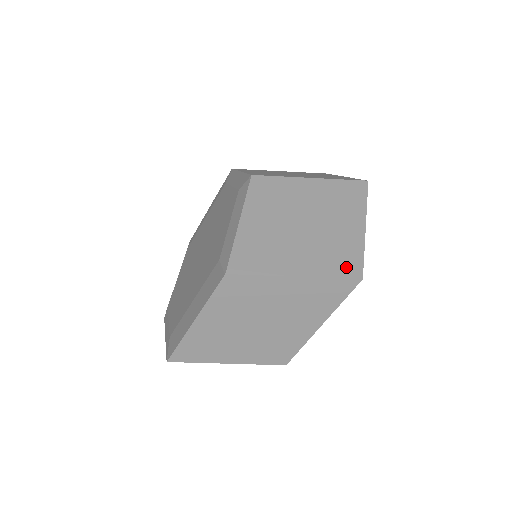
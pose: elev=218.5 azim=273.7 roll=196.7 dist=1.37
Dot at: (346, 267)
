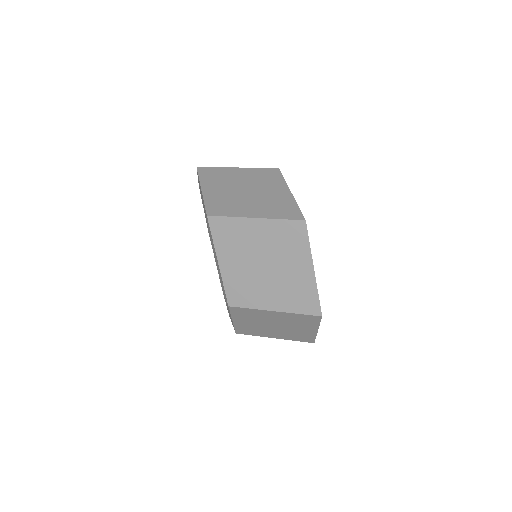
Dot at: (304, 340)
